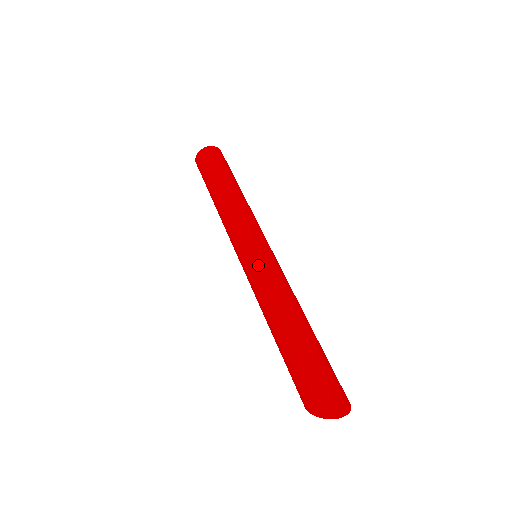
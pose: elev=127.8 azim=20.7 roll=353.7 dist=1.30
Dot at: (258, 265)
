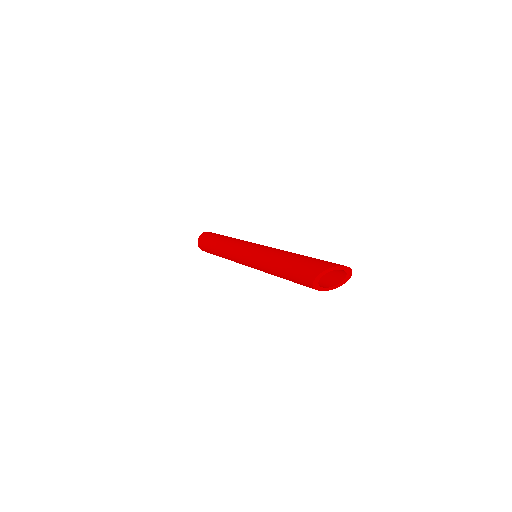
Dot at: (265, 246)
